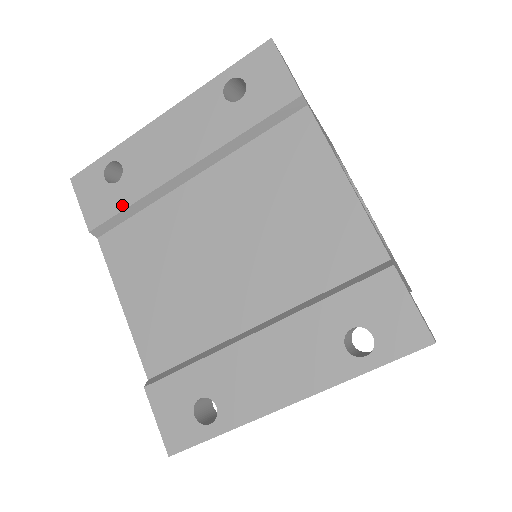
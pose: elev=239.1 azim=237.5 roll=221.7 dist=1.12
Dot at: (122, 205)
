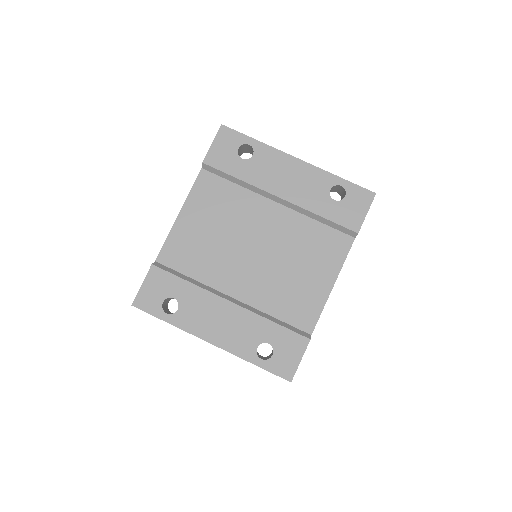
Dot at: (233, 172)
